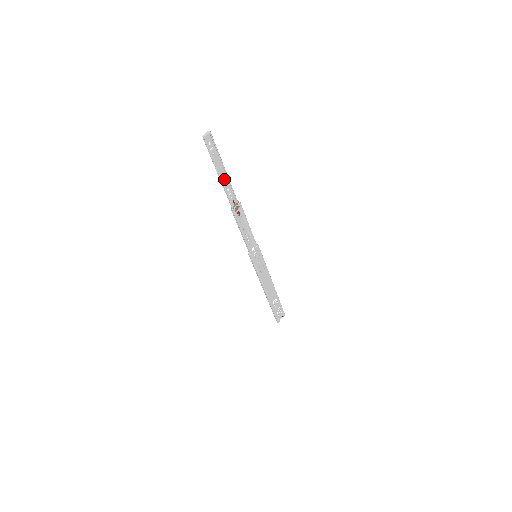
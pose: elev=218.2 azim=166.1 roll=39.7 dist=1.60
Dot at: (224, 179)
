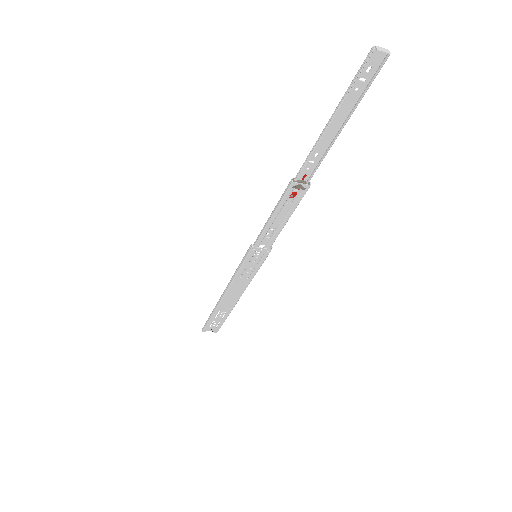
Dot at: (328, 137)
